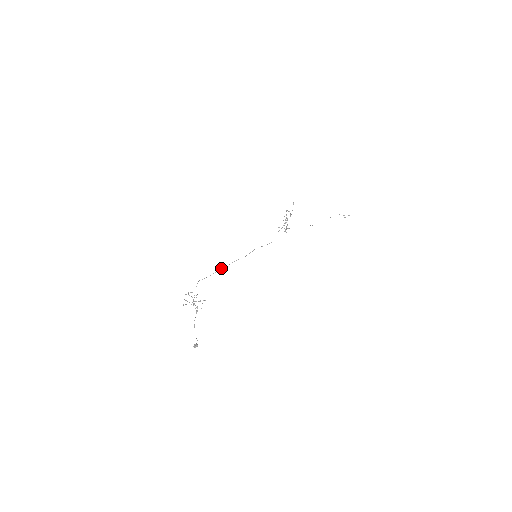
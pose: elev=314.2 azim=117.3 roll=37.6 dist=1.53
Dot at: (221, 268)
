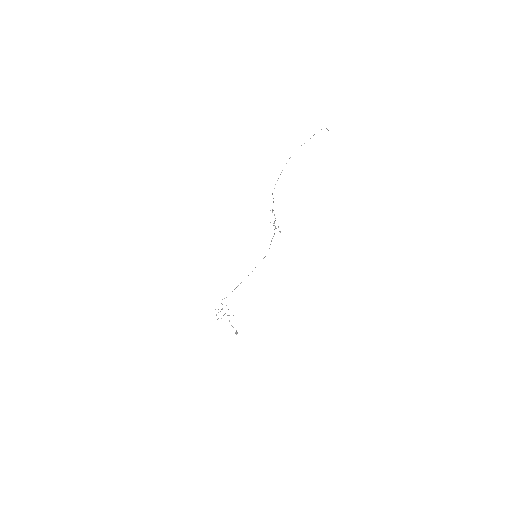
Dot at: occluded
